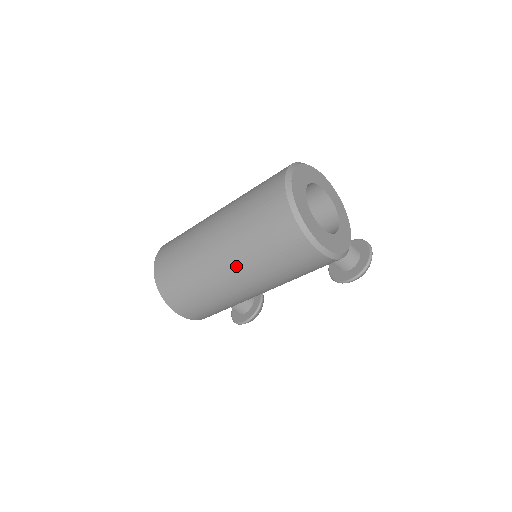
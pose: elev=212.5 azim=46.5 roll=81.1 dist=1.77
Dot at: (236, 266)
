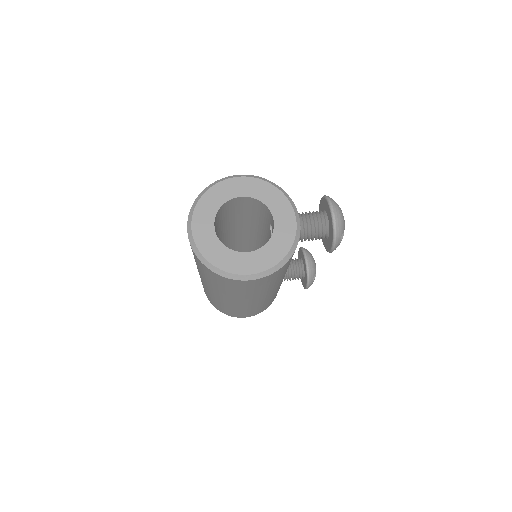
Dot at: (226, 297)
